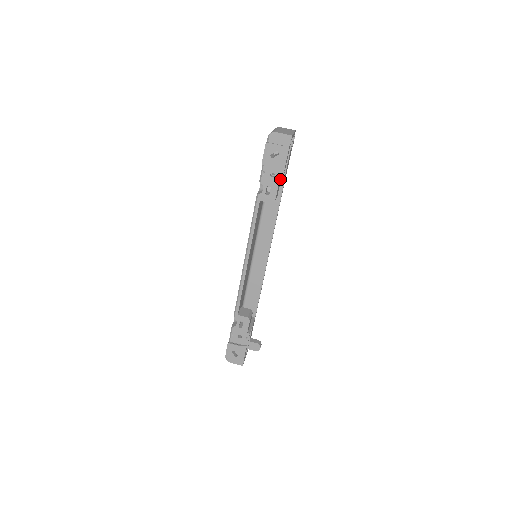
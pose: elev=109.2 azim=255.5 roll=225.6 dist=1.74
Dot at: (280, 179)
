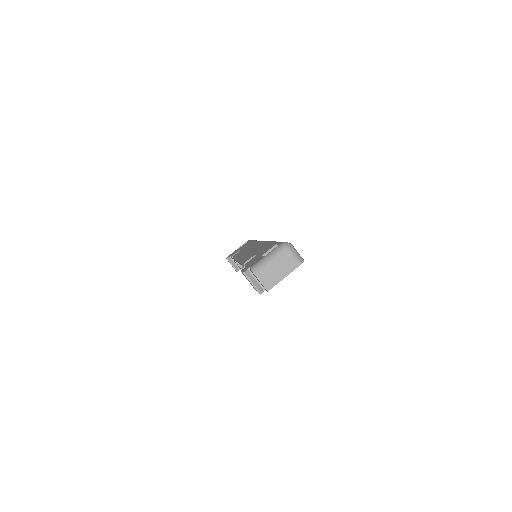
Dot at: occluded
